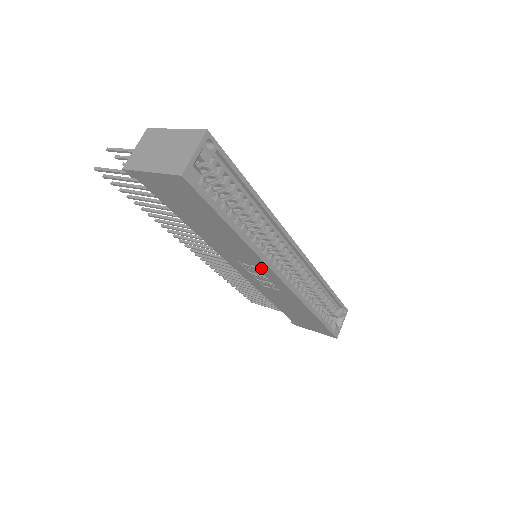
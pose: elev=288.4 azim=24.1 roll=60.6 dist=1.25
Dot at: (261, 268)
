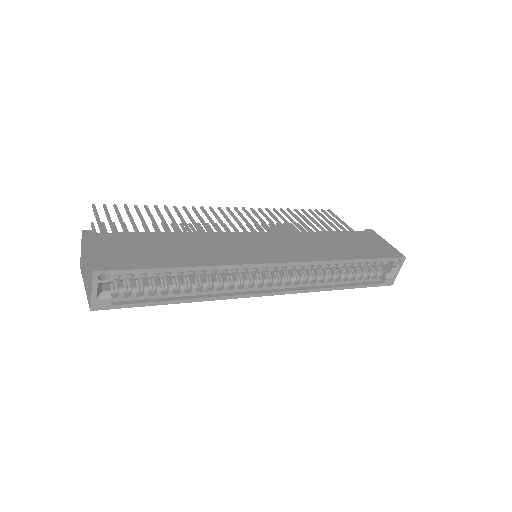
Dot at: occluded
